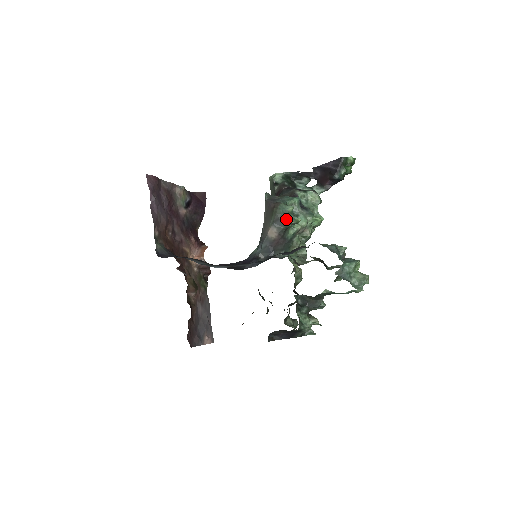
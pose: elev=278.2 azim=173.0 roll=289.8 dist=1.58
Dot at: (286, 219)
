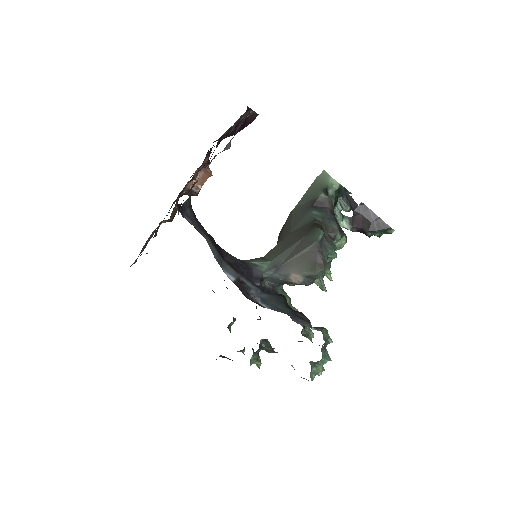
Dot at: occluded
